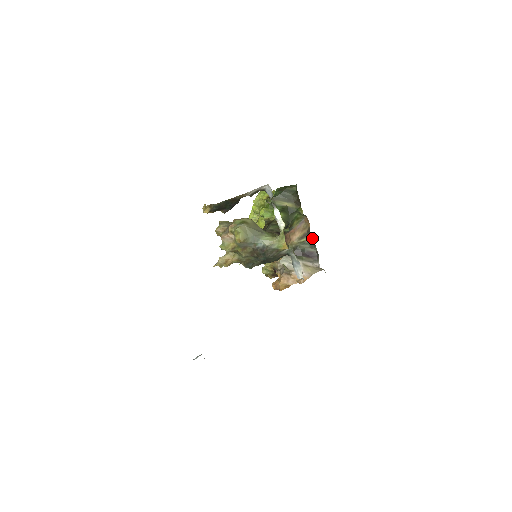
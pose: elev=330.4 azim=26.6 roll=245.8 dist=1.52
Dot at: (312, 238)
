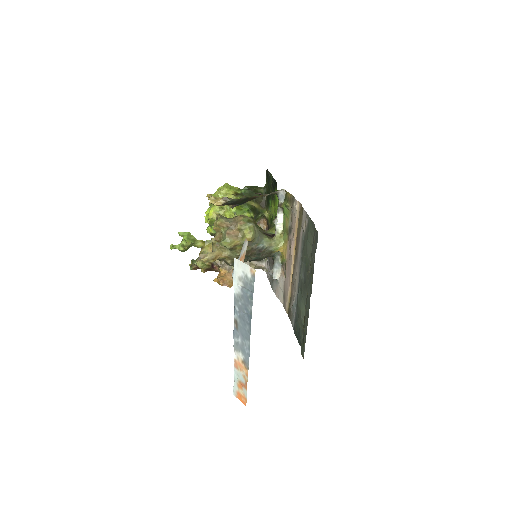
Dot at: occluded
